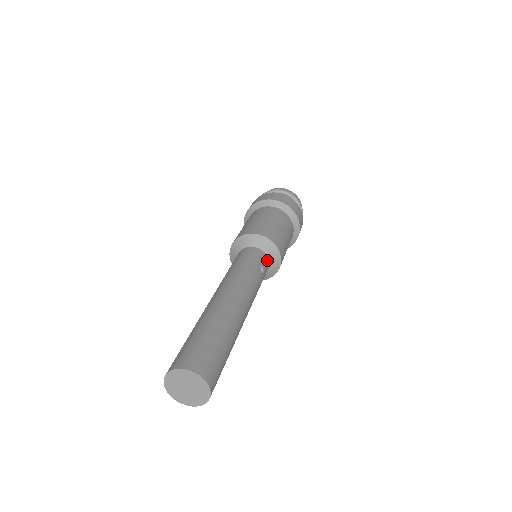
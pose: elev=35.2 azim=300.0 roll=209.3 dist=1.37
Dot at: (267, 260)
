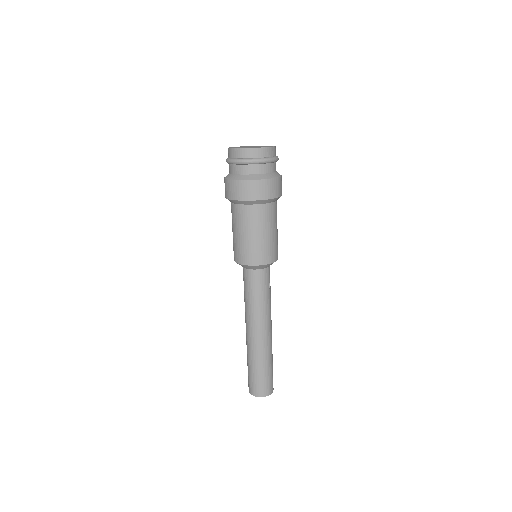
Dot at: (269, 269)
